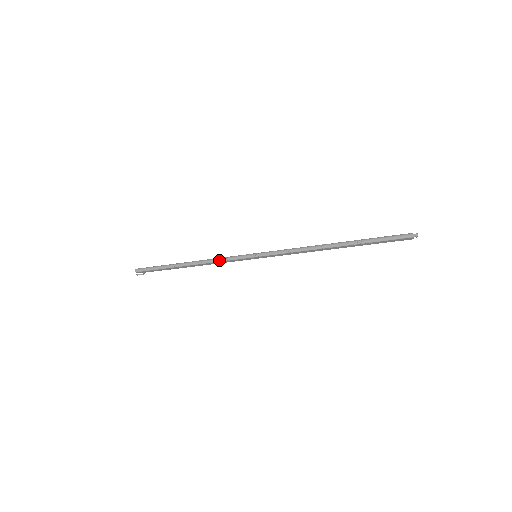
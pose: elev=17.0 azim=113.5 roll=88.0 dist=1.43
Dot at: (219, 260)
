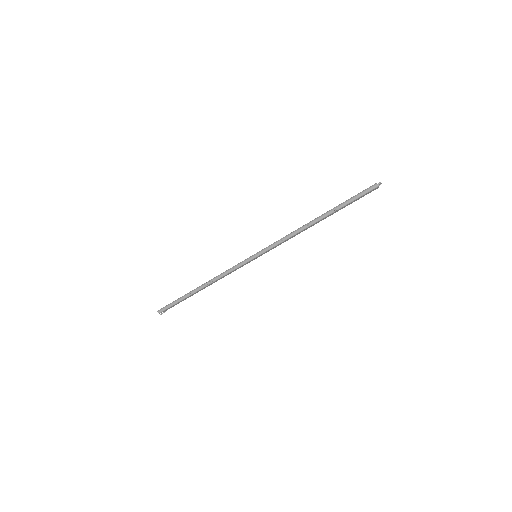
Dot at: (226, 273)
